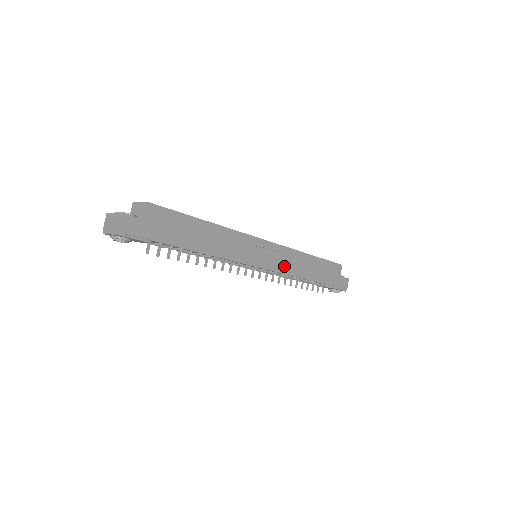
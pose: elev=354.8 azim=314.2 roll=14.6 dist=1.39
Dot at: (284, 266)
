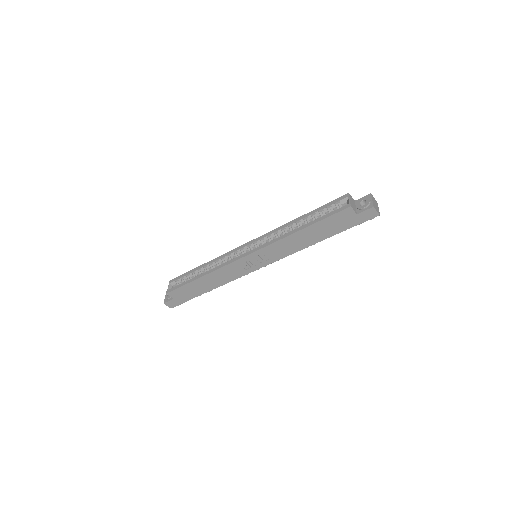
Dot at: (279, 254)
